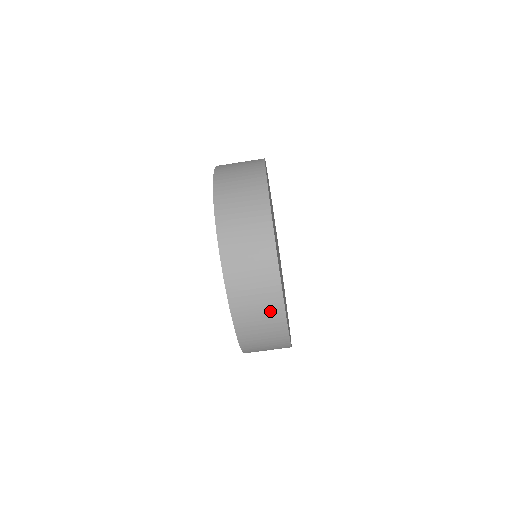
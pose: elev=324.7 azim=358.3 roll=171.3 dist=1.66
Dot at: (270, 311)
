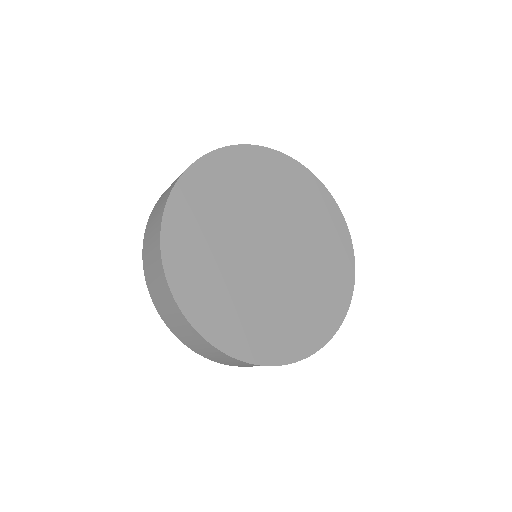
Dot at: (160, 277)
